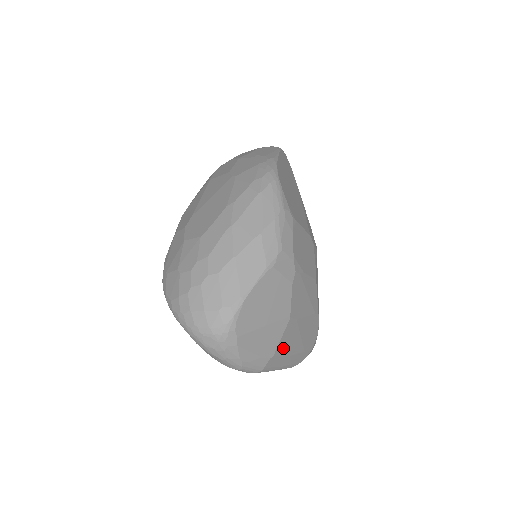
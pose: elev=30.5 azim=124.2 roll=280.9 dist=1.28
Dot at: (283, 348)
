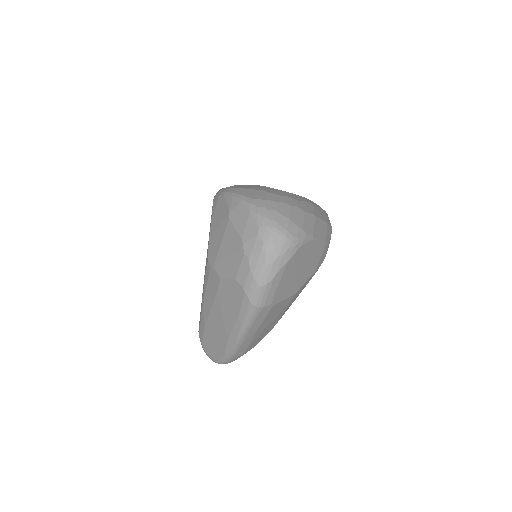
Dot at: (272, 312)
